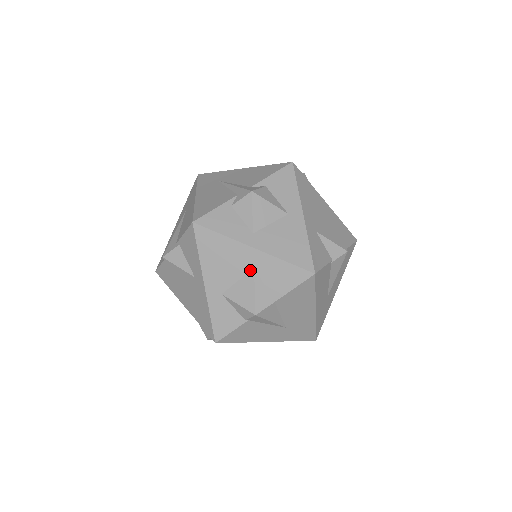
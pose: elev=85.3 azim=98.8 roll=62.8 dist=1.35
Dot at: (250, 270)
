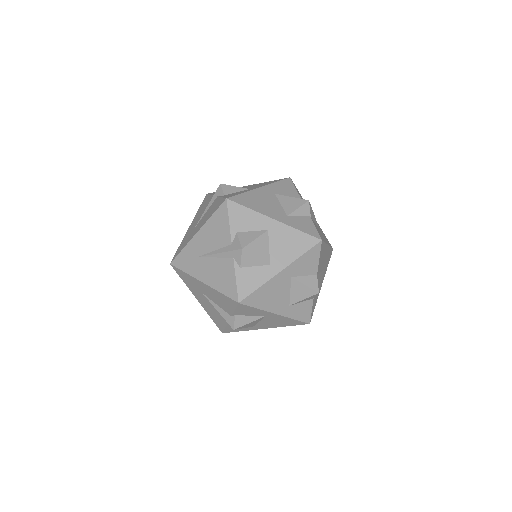
Dot at: (291, 280)
